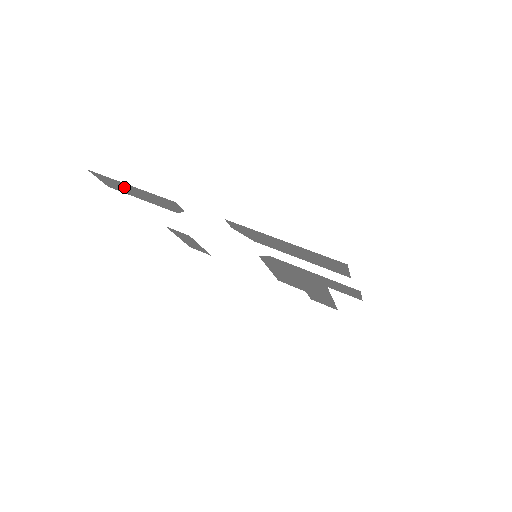
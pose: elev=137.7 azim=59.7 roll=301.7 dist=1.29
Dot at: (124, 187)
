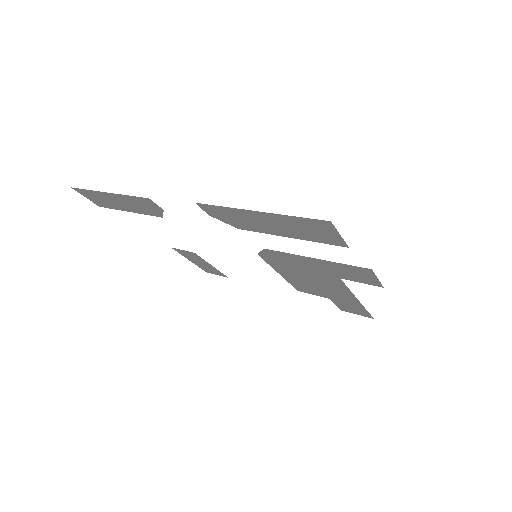
Dot at: (107, 199)
